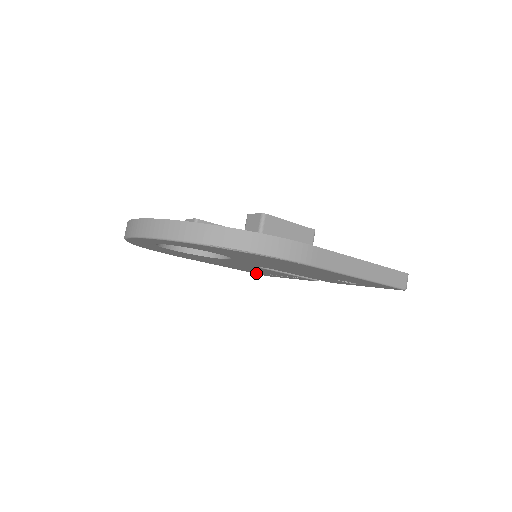
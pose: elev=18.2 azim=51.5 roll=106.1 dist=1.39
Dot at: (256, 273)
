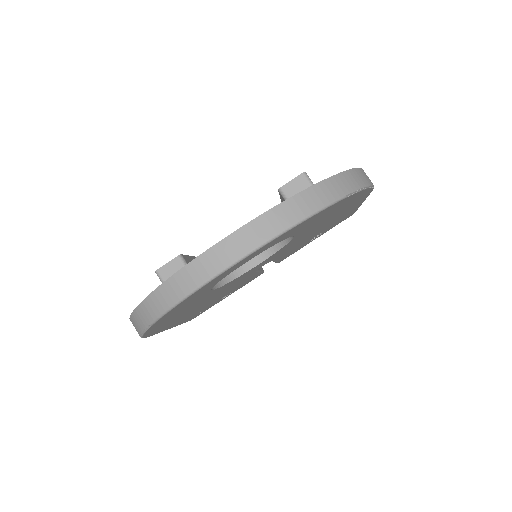
Dot at: occluded
